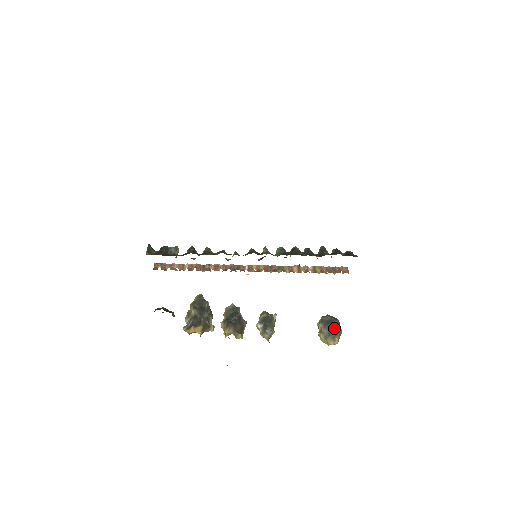
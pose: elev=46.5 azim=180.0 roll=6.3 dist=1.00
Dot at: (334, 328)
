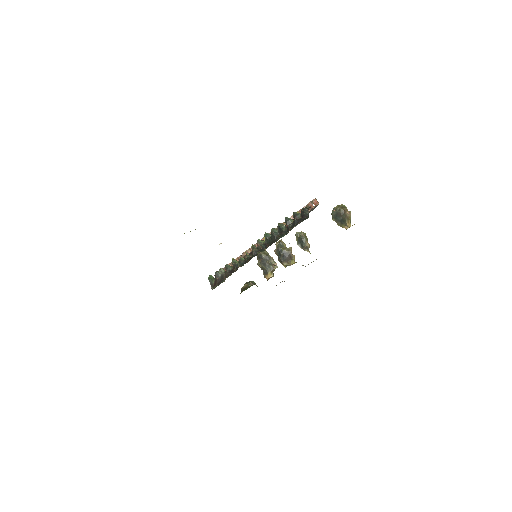
Dot at: (342, 218)
